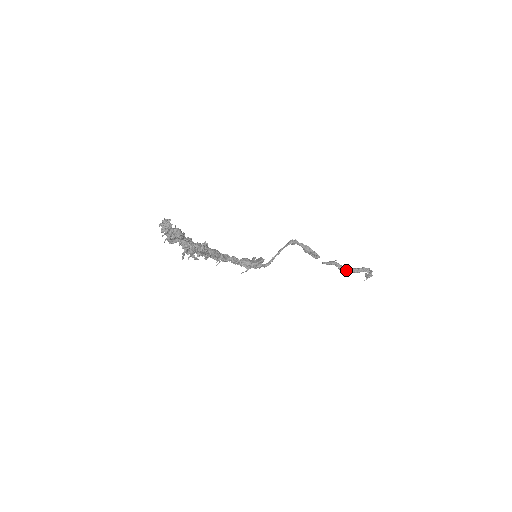
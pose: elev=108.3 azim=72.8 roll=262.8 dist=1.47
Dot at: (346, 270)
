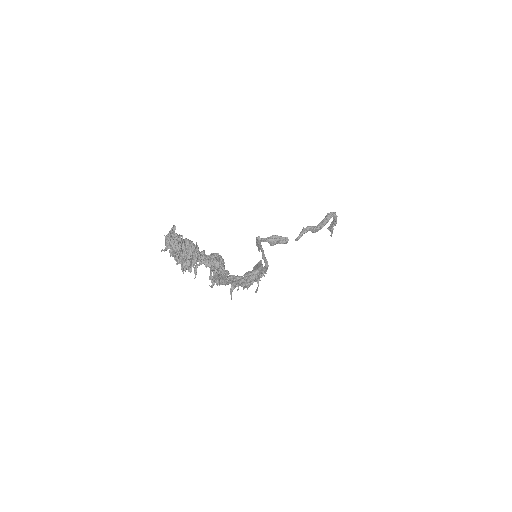
Dot at: (320, 225)
